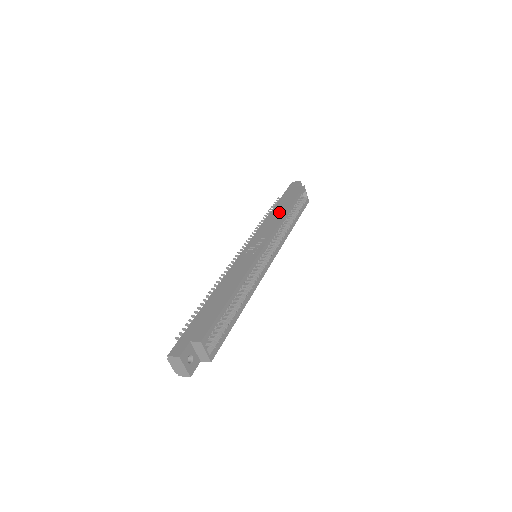
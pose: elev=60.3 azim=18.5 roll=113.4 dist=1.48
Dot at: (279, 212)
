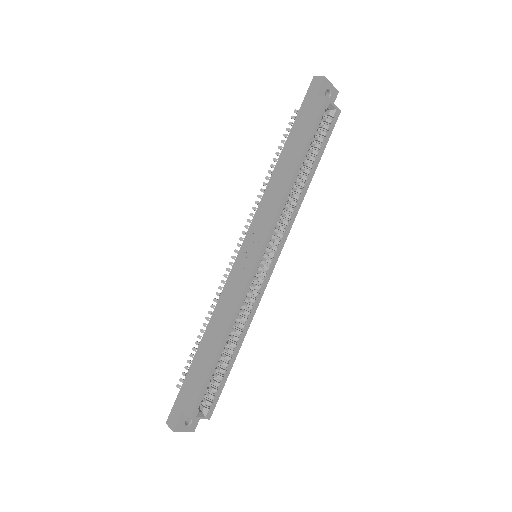
Dot at: (285, 171)
